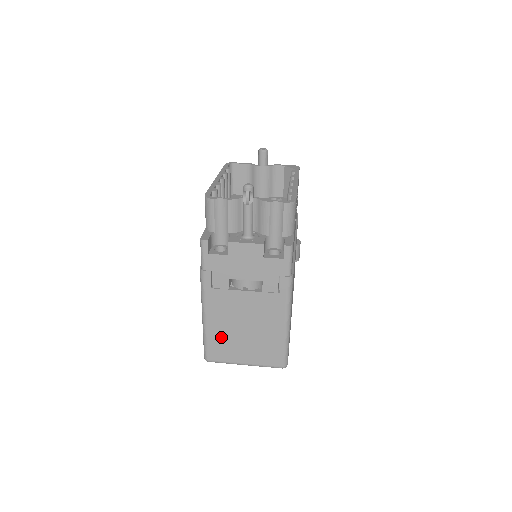
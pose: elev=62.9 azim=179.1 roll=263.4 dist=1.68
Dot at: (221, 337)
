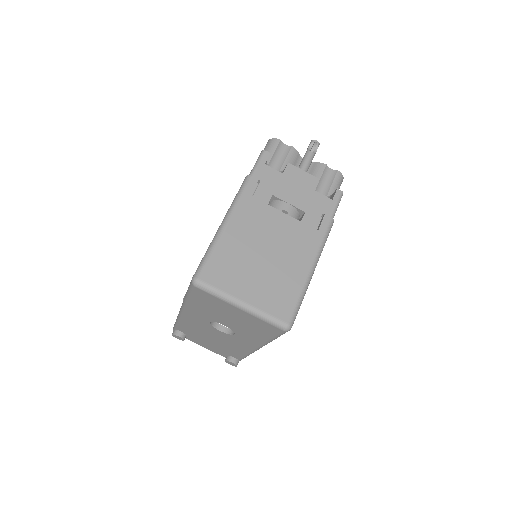
Dot at: (232, 254)
